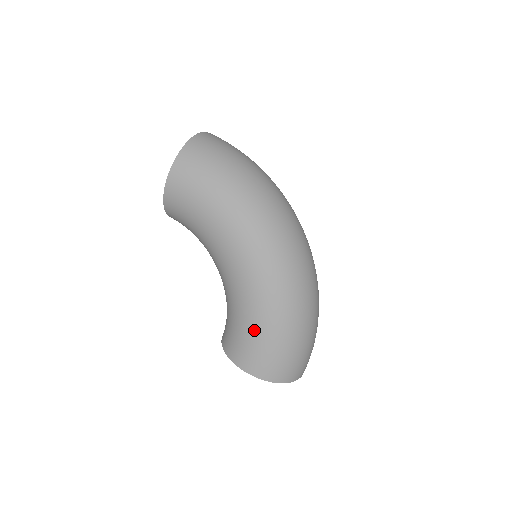
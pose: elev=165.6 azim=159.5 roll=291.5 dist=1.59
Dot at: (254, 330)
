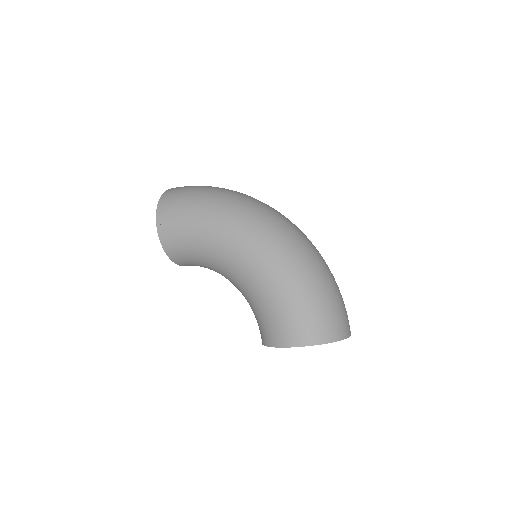
Dot at: (277, 301)
